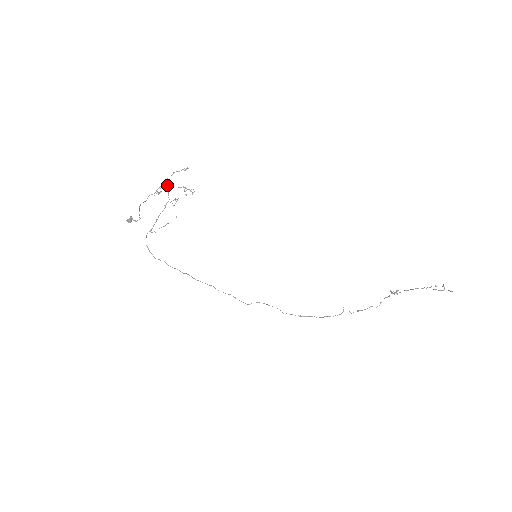
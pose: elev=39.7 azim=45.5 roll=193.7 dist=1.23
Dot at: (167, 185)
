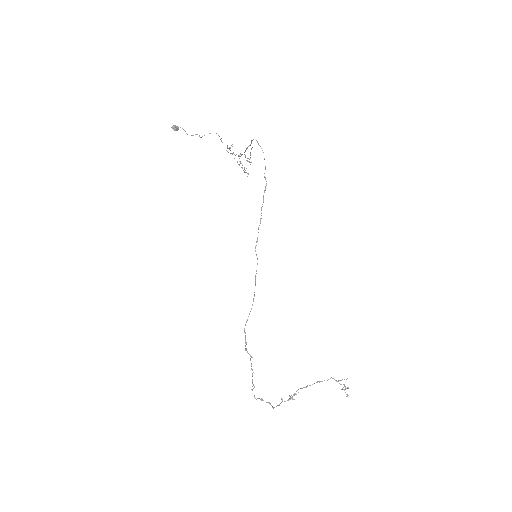
Dot at: (231, 153)
